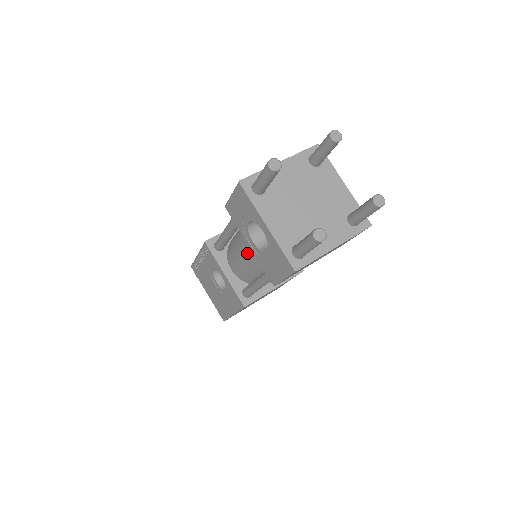
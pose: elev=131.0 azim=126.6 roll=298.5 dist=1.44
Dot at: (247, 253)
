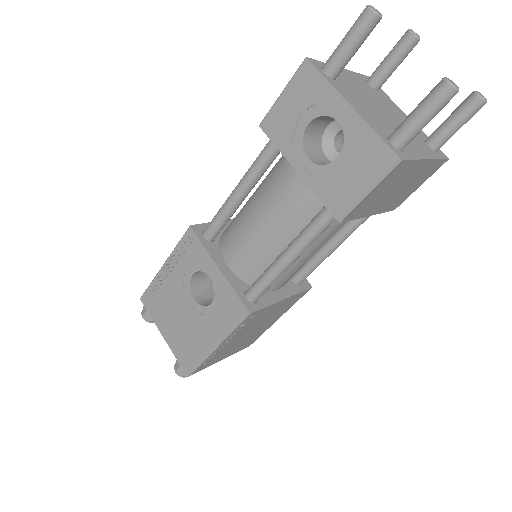
Dot at: (274, 209)
